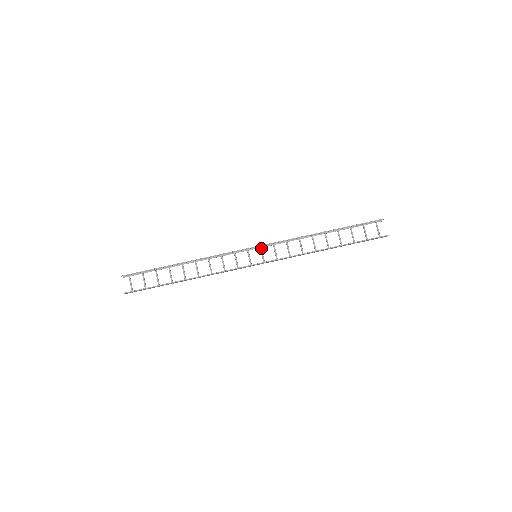
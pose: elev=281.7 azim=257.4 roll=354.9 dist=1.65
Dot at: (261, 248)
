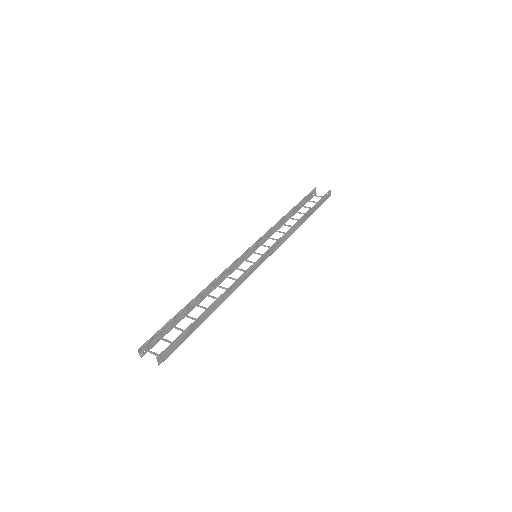
Dot at: (254, 252)
